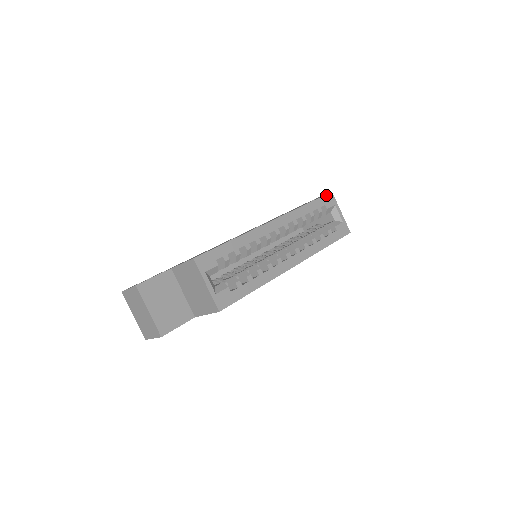
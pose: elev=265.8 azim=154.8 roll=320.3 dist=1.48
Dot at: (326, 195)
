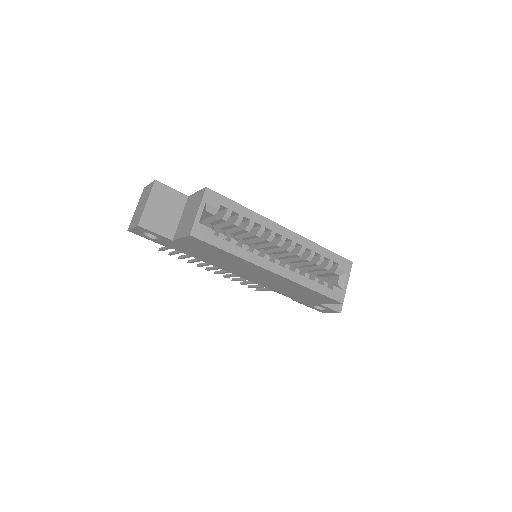
Dot at: (346, 259)
